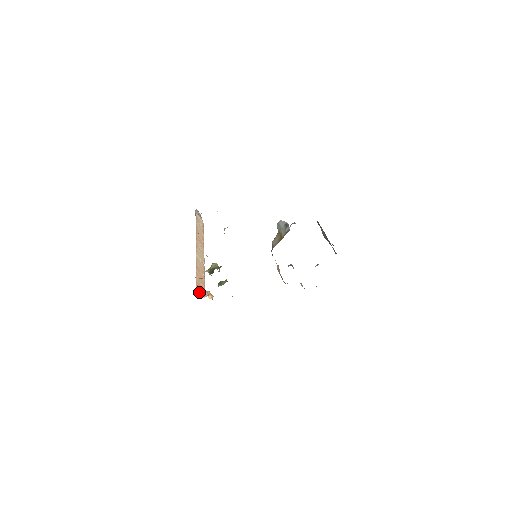
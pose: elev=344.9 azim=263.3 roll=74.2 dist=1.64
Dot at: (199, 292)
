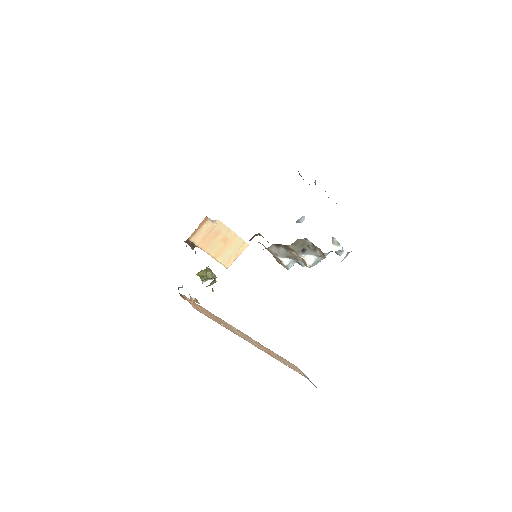
Dot at: (185, 299)
